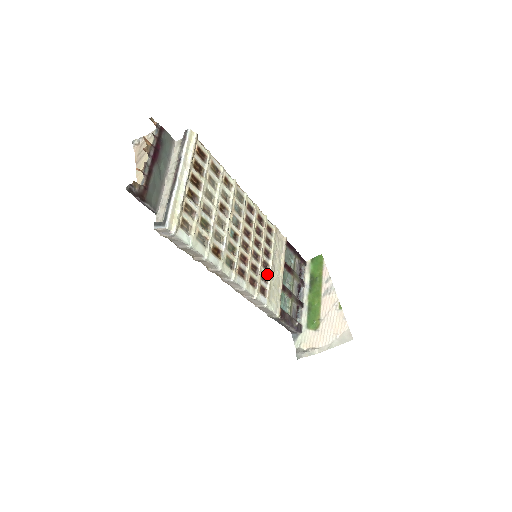
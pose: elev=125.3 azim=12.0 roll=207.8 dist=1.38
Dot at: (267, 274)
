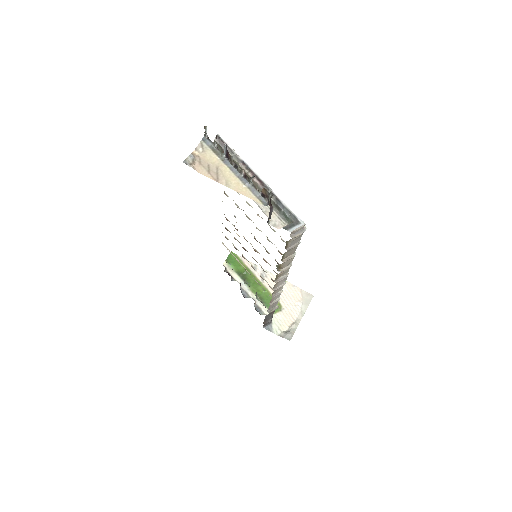
Dot at: occluded
